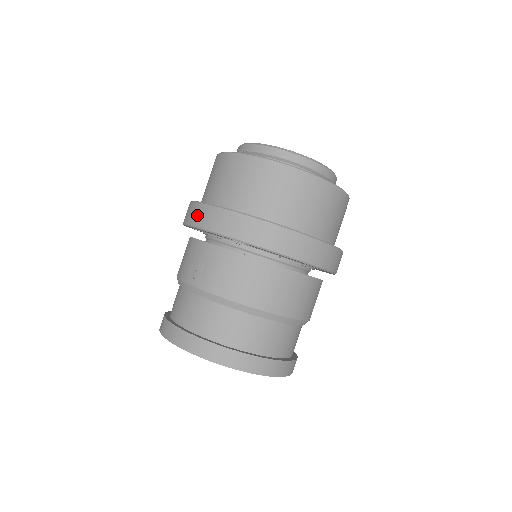
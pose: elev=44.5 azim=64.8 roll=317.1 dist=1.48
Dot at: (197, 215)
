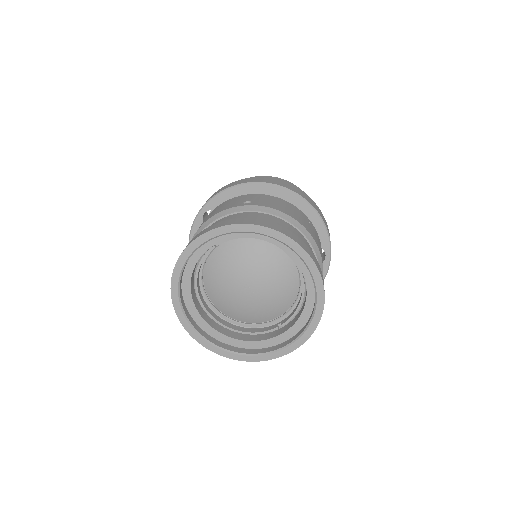
Dot at: (241, 181)
